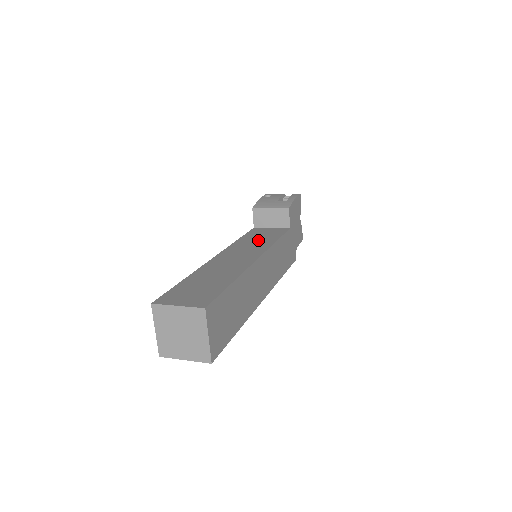
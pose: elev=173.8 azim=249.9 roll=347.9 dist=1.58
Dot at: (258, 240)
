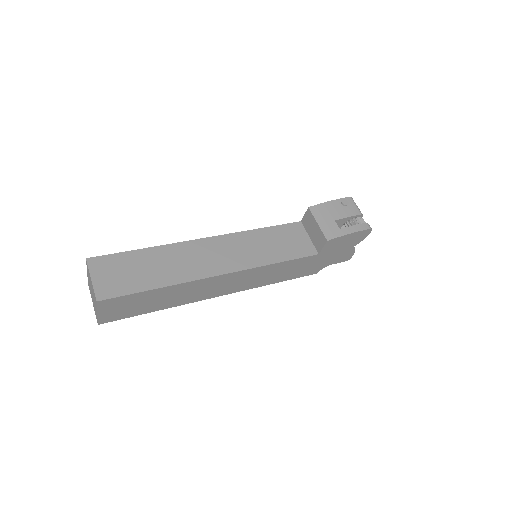
Dot at: (267, 247)
